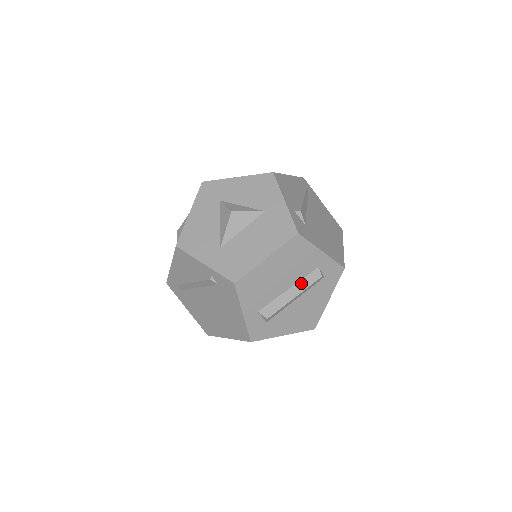
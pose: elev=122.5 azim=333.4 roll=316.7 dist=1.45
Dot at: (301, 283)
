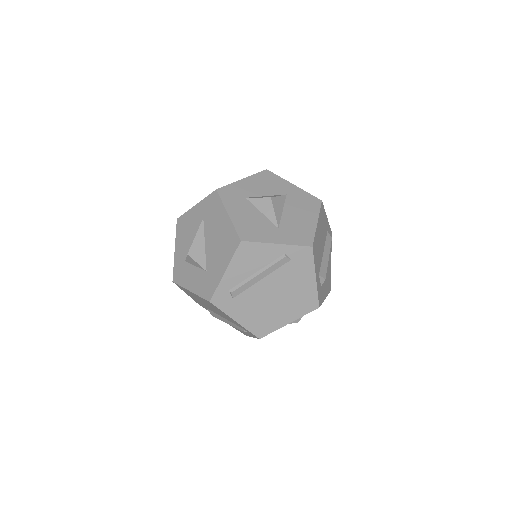
Dot at: (326, 246)
